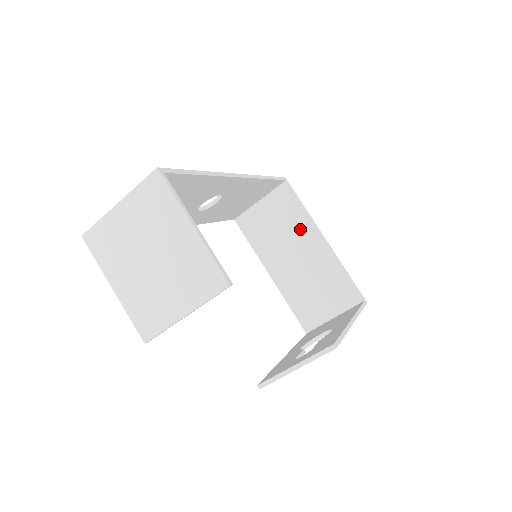
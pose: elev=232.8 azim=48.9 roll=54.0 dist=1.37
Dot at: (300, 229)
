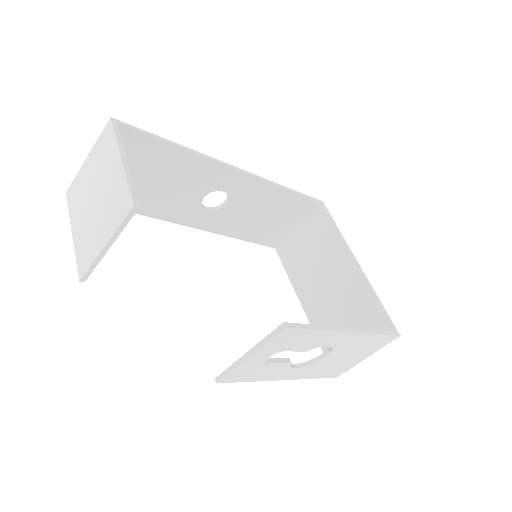
Dot at: (332, 252)
